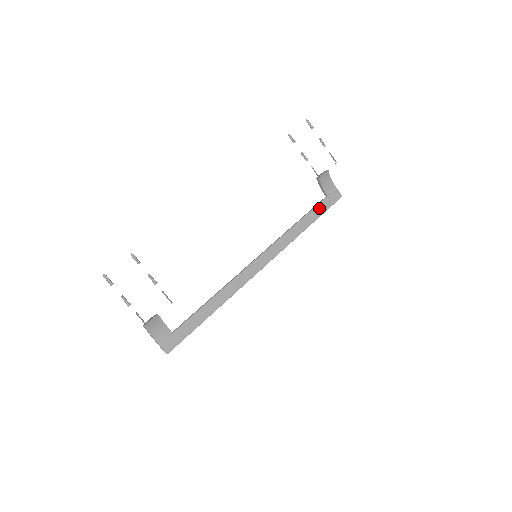
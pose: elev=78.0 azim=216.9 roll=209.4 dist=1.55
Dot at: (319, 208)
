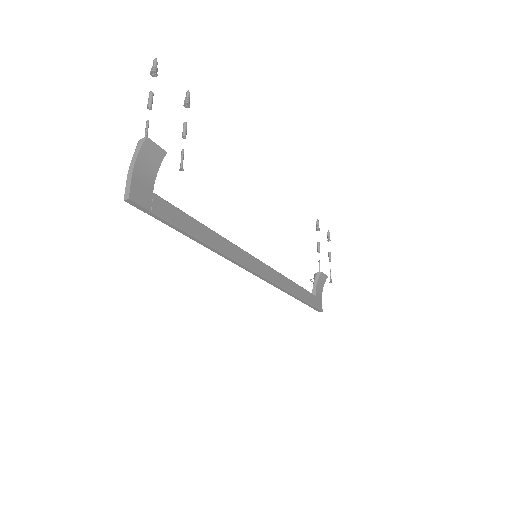
Dot at: (308, 295)
